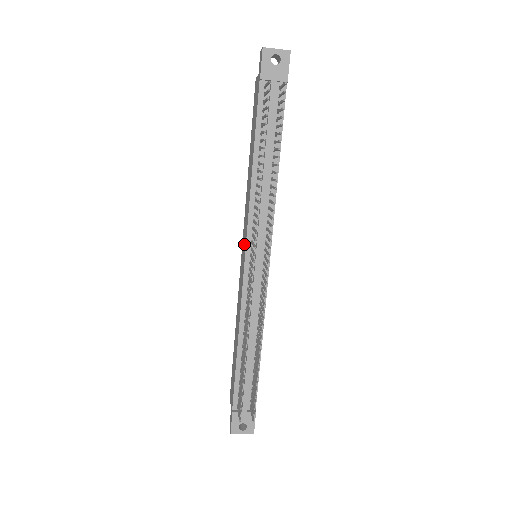
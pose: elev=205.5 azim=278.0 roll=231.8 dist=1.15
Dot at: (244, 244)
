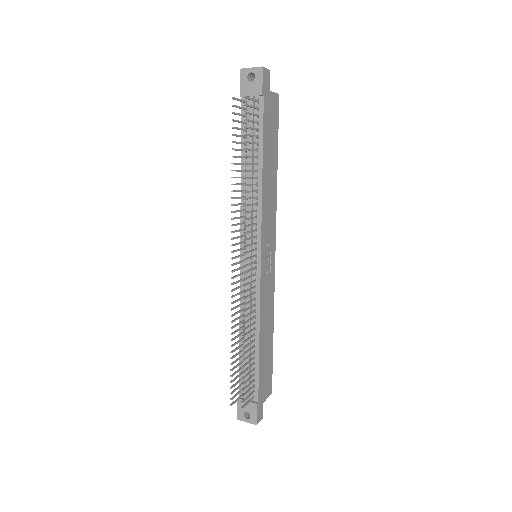
Dot at: occluded
